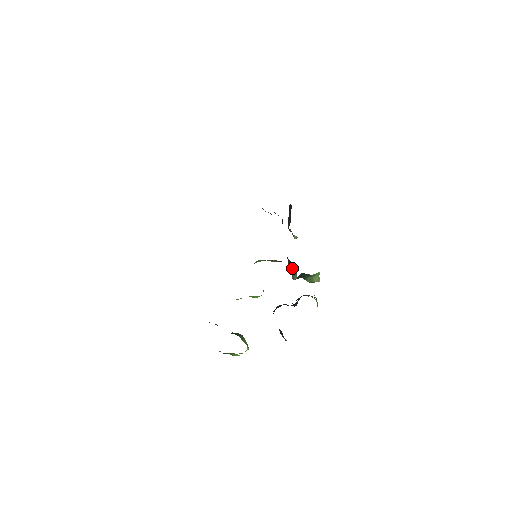
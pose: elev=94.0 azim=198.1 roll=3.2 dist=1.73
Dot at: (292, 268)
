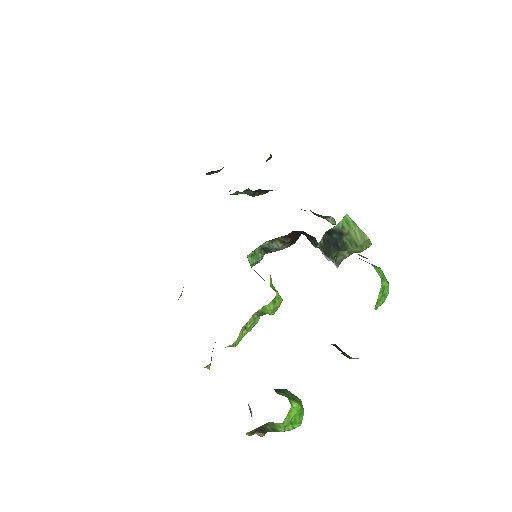
Dot at: occluded
